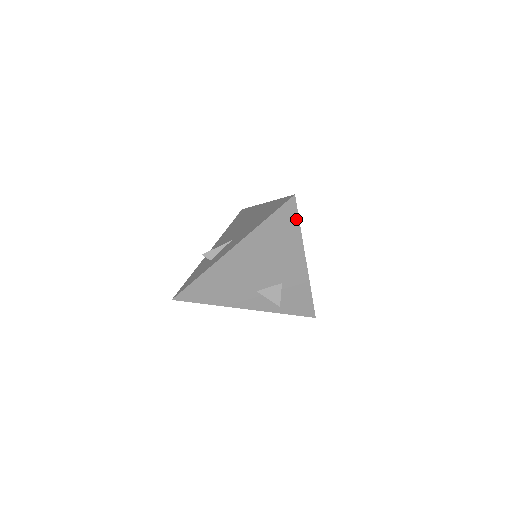
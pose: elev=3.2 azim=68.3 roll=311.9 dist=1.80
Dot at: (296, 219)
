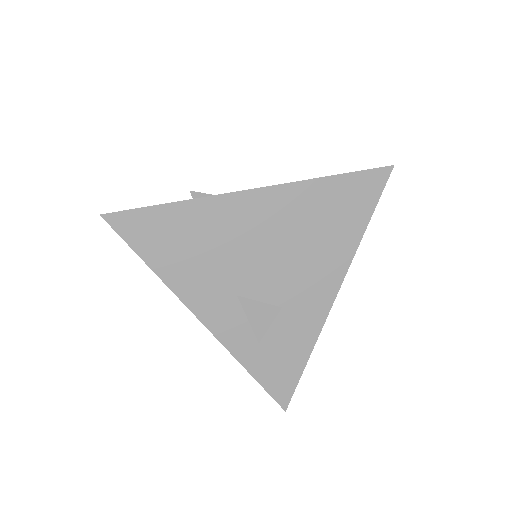
Dot at: (371, 207)
